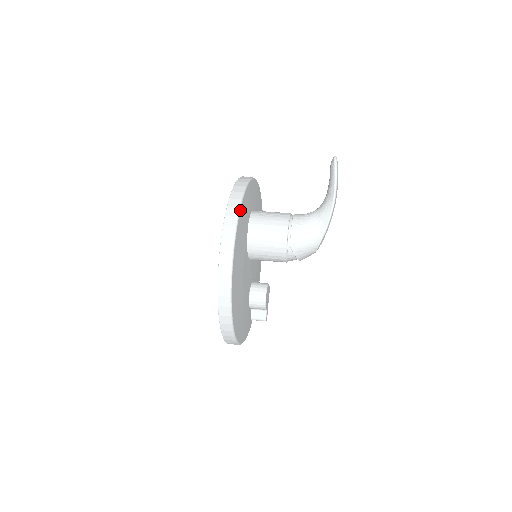
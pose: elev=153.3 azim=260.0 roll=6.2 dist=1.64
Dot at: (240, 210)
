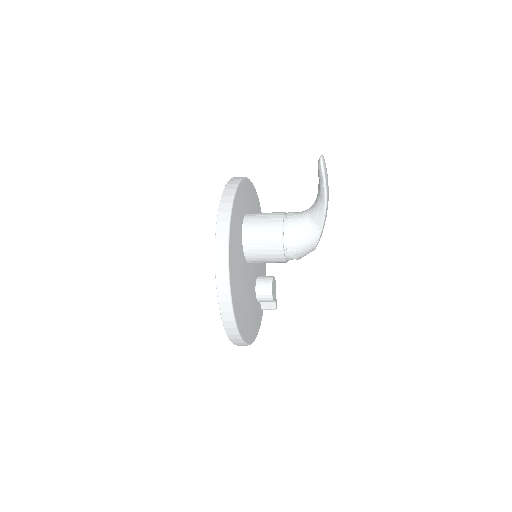
Dot at: (229, 235)
